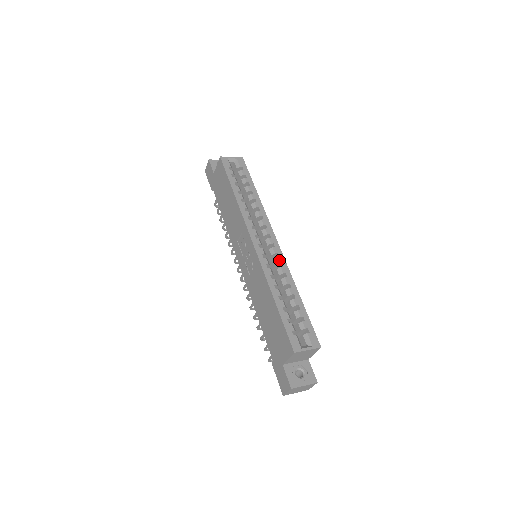
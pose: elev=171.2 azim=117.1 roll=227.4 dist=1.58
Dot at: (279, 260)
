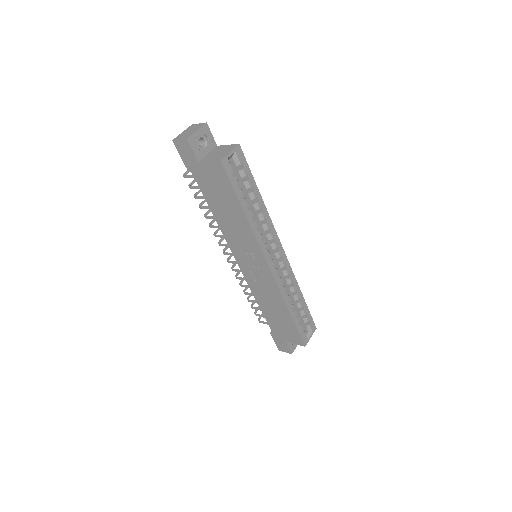
Dot at: (288, 271)
